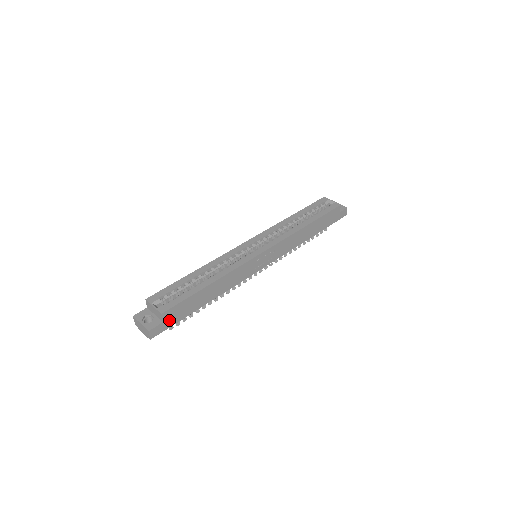
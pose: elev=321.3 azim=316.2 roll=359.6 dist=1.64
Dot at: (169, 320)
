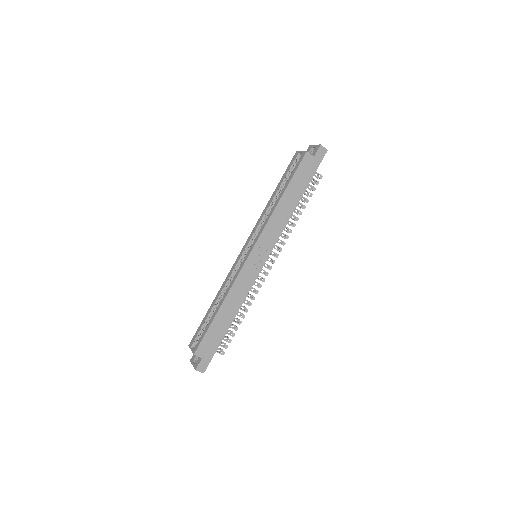
Dot at: (207, 353)
